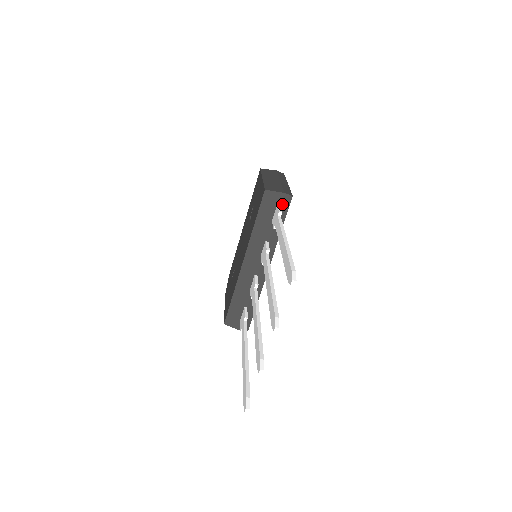
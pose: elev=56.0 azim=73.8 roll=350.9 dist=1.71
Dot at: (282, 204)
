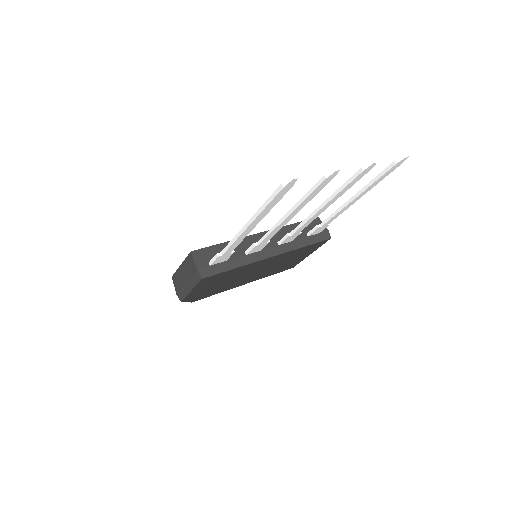
Dot at: (322, 234)
